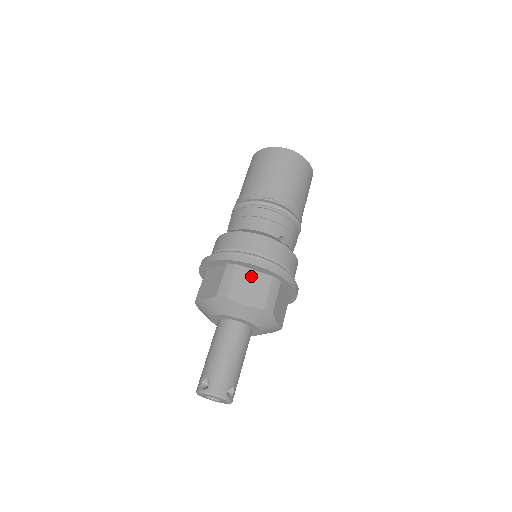
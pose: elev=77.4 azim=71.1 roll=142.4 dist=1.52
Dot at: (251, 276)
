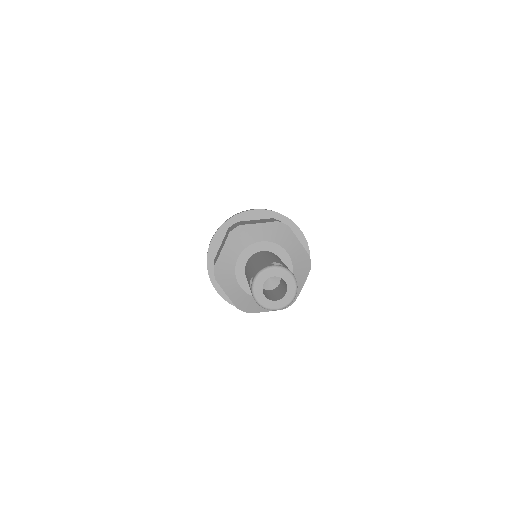
Dot at: occluded
